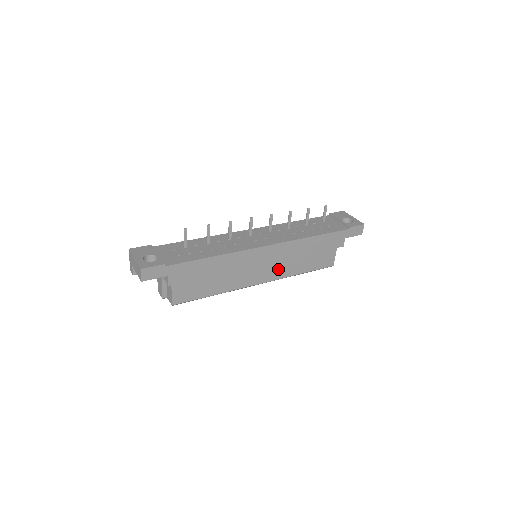
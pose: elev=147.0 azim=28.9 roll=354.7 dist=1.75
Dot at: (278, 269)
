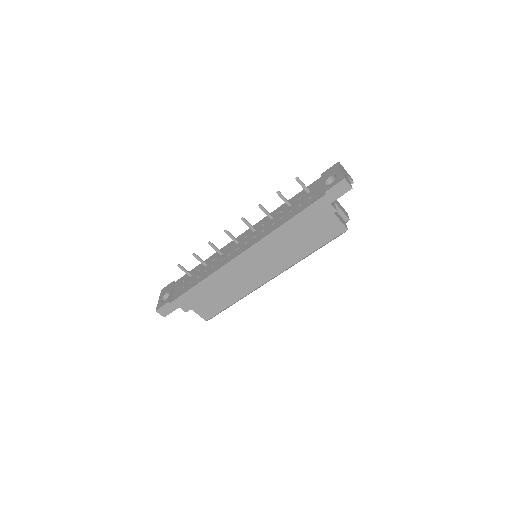
Dot at: (279, 261)
